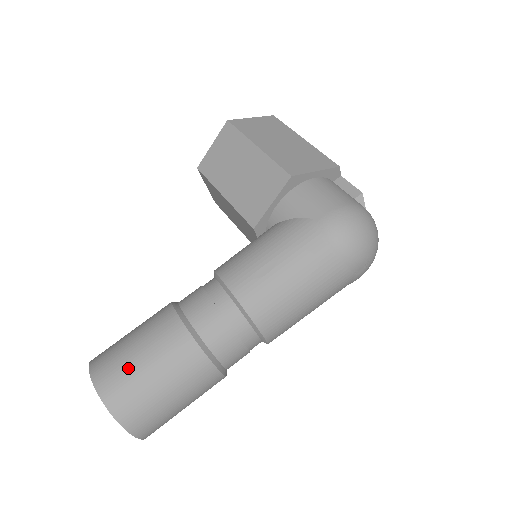
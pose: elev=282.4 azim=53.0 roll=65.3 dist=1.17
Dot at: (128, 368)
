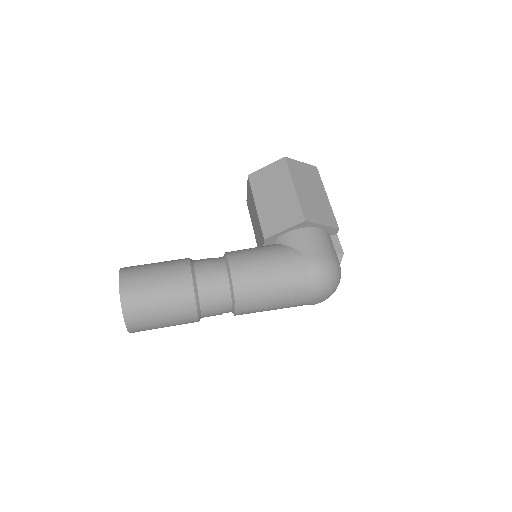
Dot at: (145, 286)
